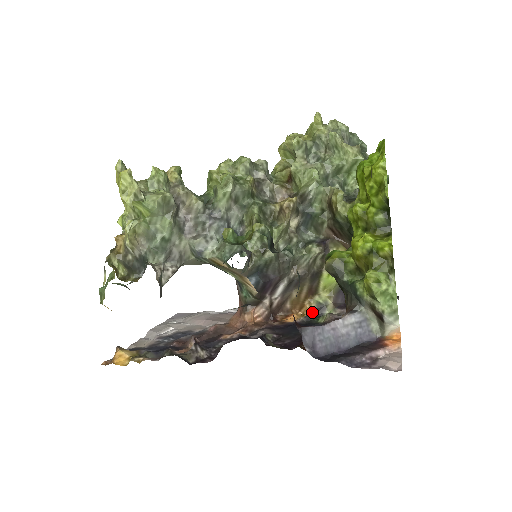
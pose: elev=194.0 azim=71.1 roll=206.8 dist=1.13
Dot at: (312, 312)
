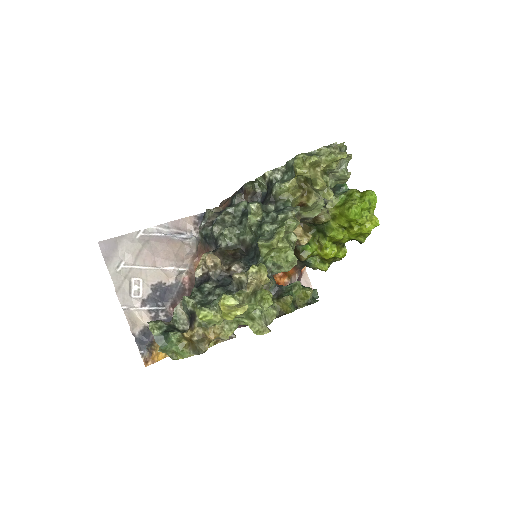
Dot at: occluded
